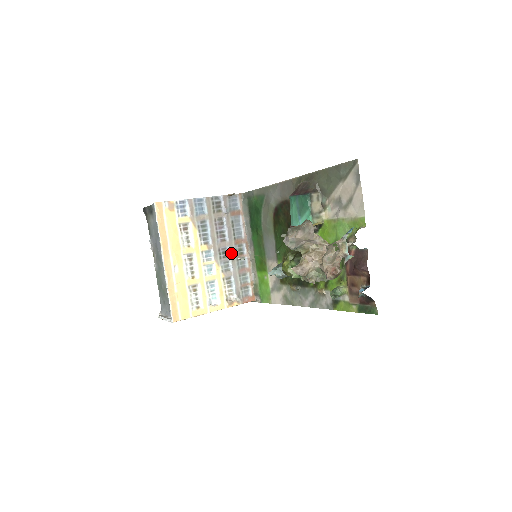
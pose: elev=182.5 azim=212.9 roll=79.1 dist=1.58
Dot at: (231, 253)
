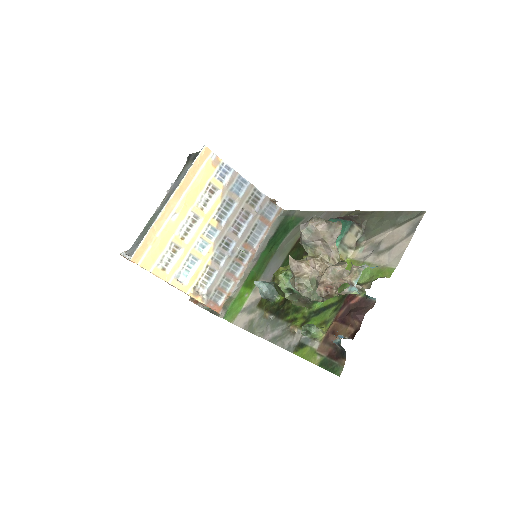
Dot at: (233, 250)
